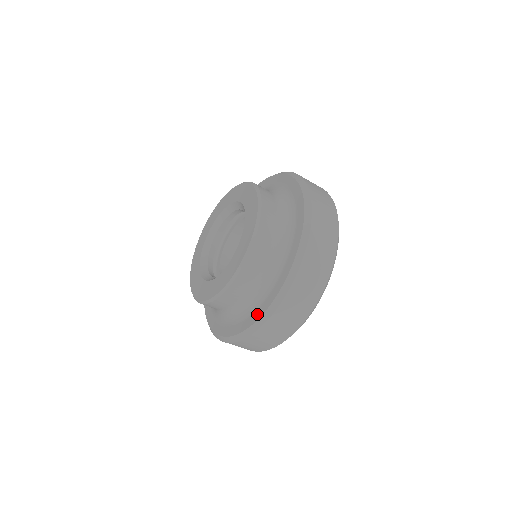
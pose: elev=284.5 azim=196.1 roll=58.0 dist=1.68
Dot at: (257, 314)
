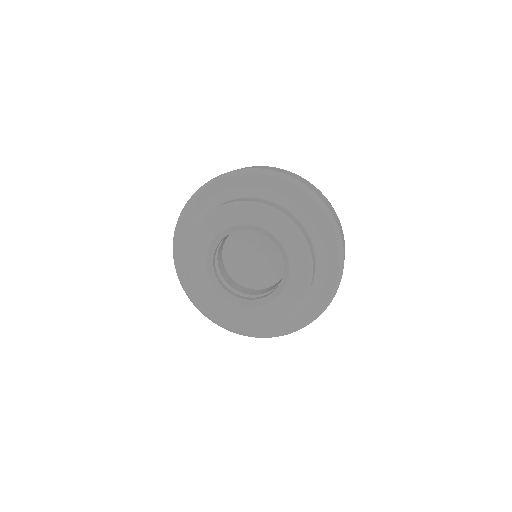
Dot at: (329, 284)
